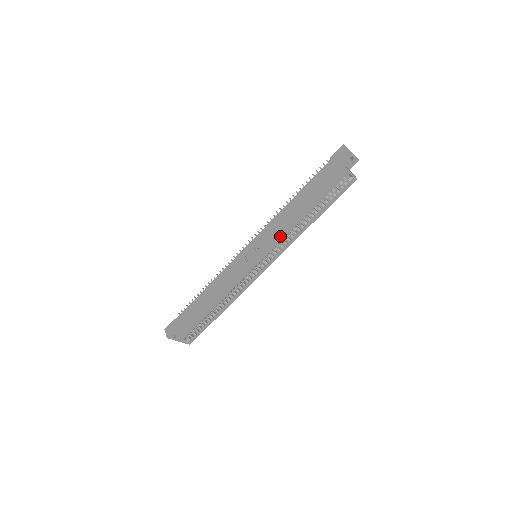
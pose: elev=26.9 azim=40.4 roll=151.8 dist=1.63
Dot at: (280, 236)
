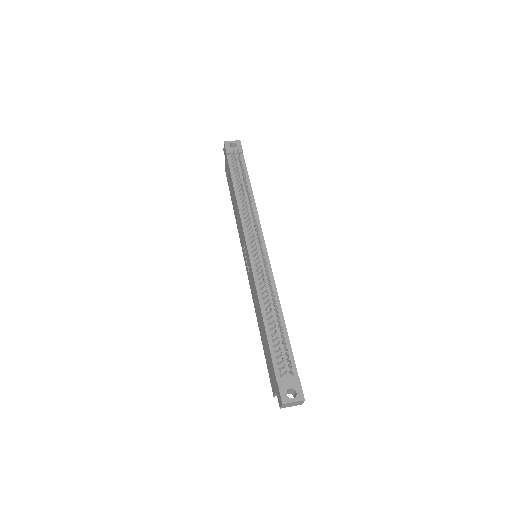
Dot at: occluded
